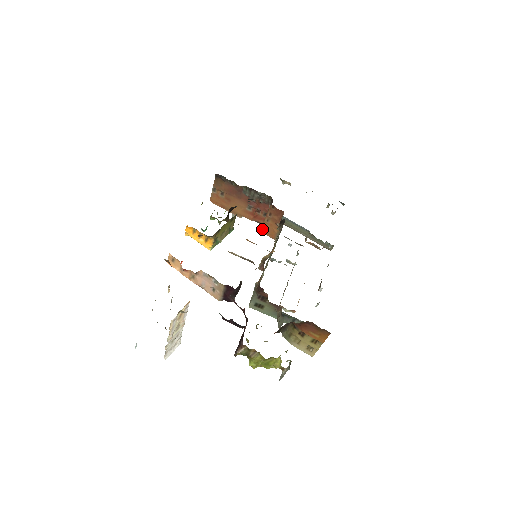
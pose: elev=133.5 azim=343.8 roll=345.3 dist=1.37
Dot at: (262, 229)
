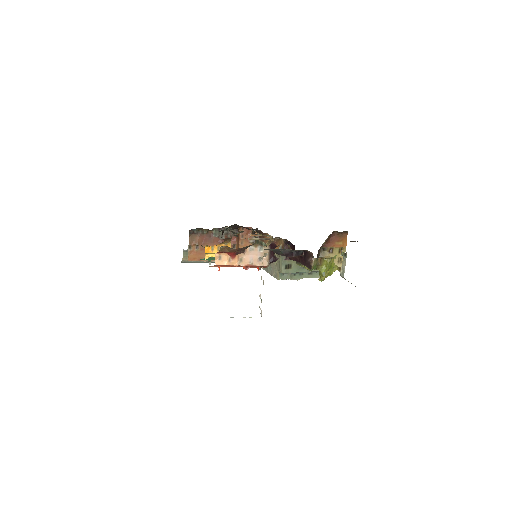
Dot at: occluded
